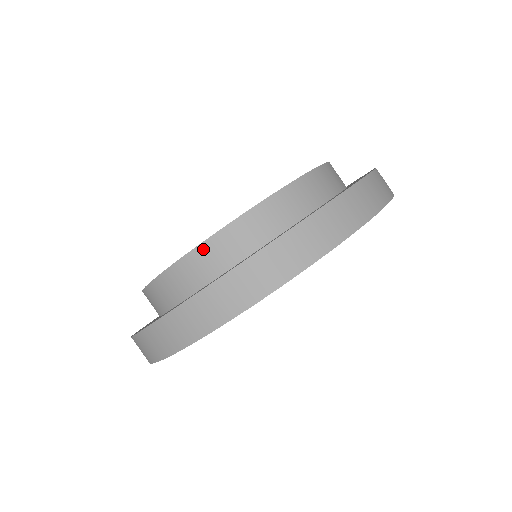
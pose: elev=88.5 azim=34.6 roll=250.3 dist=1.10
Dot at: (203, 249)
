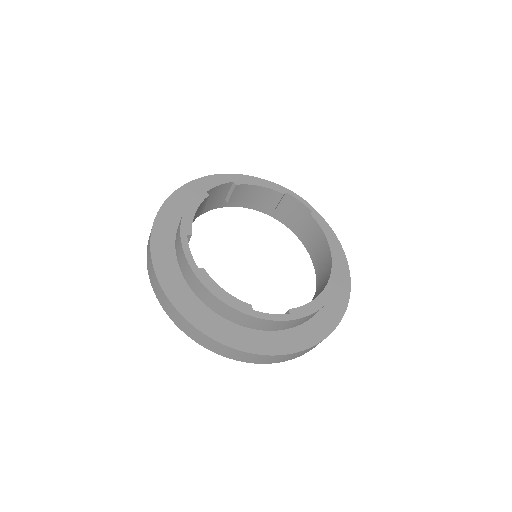
Dot at: (197, 280)
